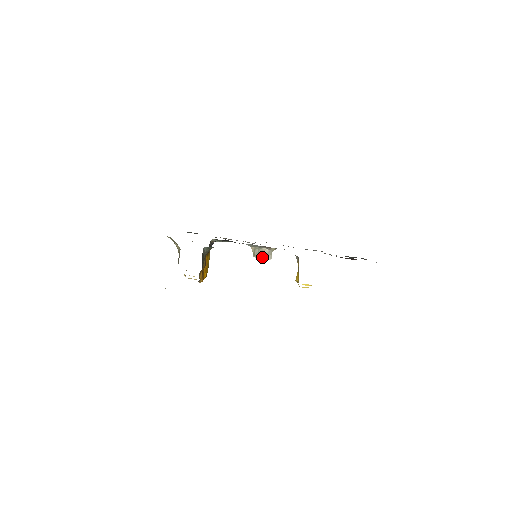
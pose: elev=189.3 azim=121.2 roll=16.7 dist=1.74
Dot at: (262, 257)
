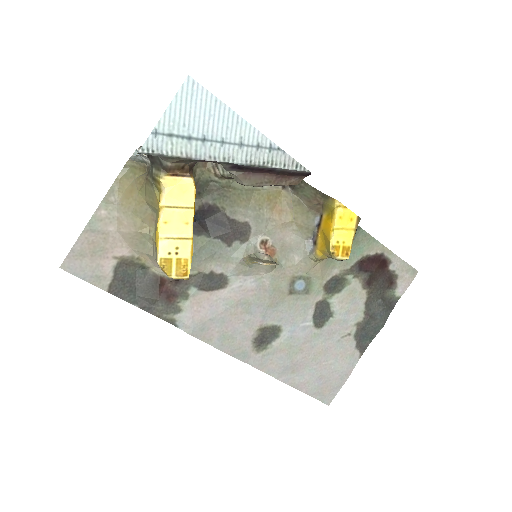
Dot at: (265, 263)
